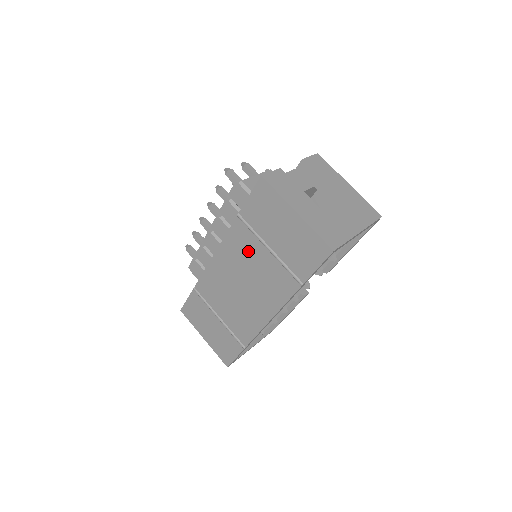
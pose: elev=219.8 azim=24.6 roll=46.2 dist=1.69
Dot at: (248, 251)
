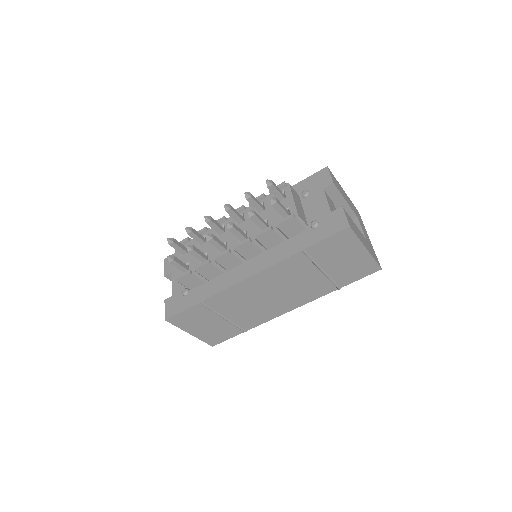
Dot at: (297, 273)
